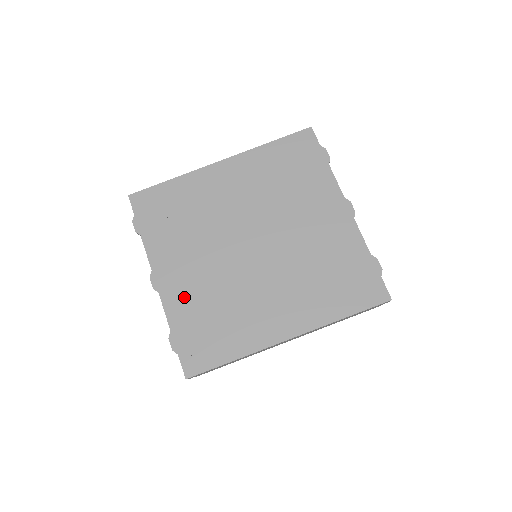
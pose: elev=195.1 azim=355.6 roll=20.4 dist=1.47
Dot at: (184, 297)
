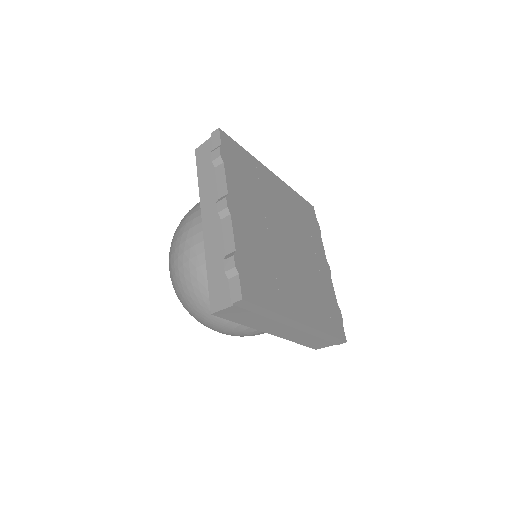
Dot at: (247, 234)
